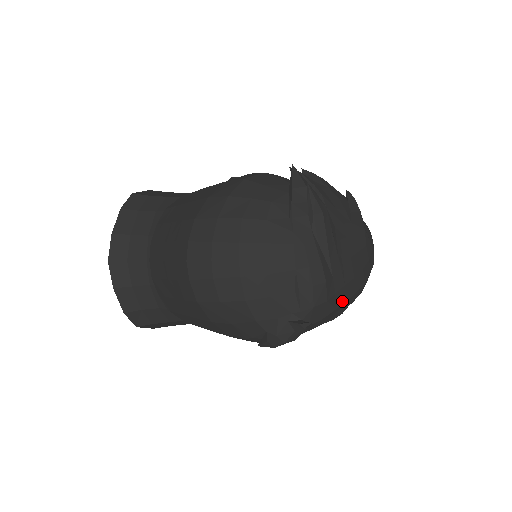
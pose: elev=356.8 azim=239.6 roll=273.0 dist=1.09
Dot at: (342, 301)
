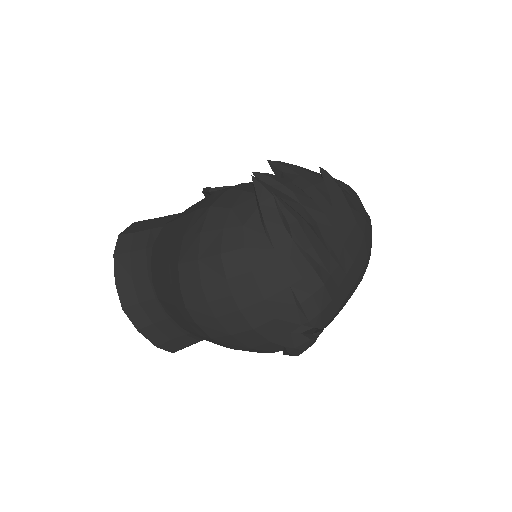
Dot at: (349, 289)
